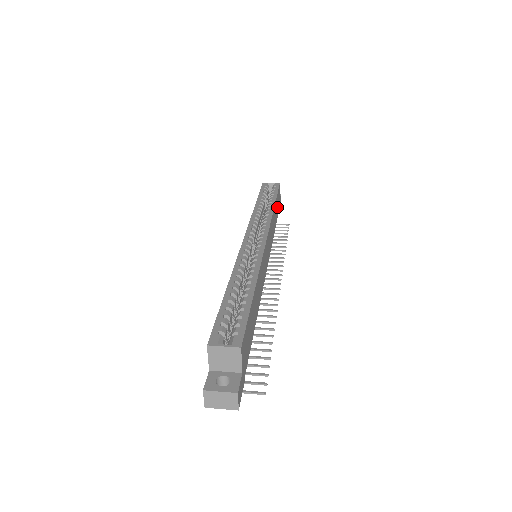
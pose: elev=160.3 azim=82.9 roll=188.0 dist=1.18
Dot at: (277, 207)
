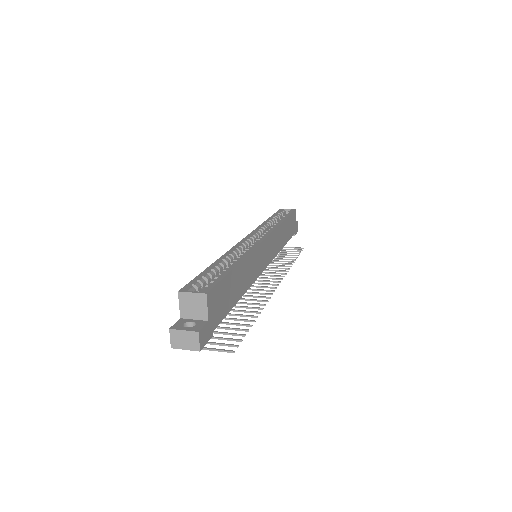
Dot at: (290, 228)
